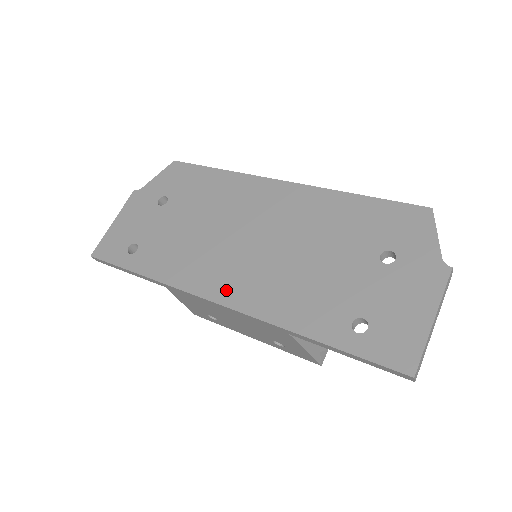
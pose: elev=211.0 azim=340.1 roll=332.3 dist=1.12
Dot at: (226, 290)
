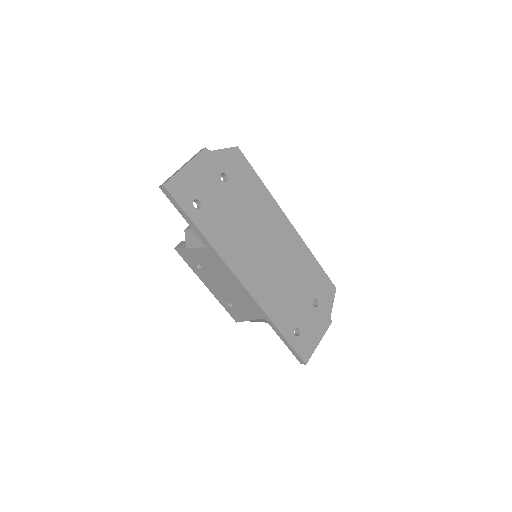
Dot at: (248, 278)
